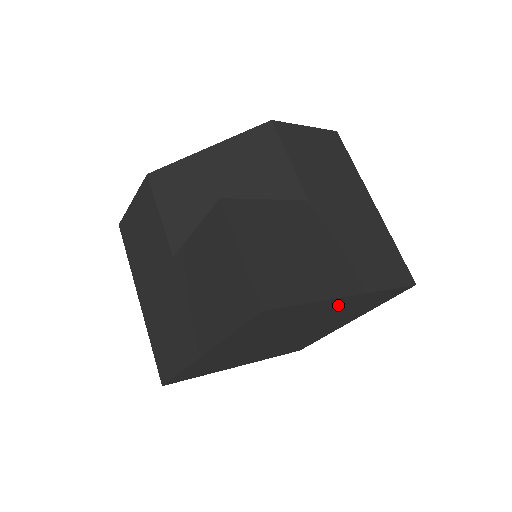
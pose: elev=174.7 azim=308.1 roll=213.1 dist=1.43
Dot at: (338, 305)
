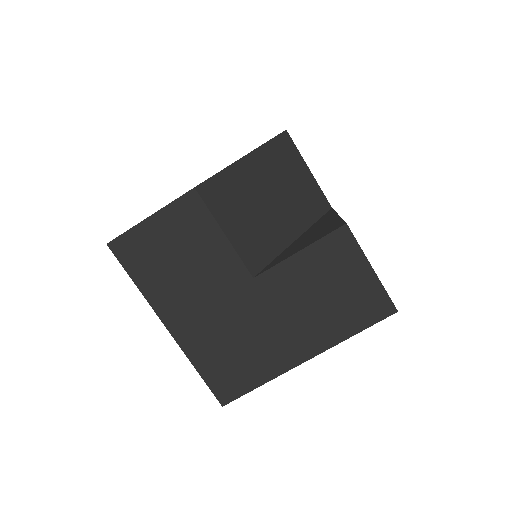
Dot at: occluded
